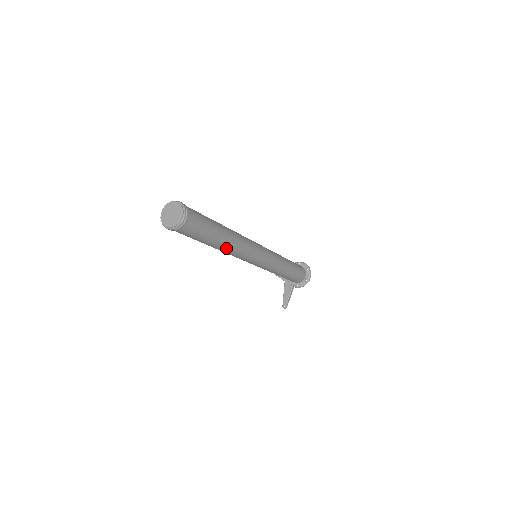
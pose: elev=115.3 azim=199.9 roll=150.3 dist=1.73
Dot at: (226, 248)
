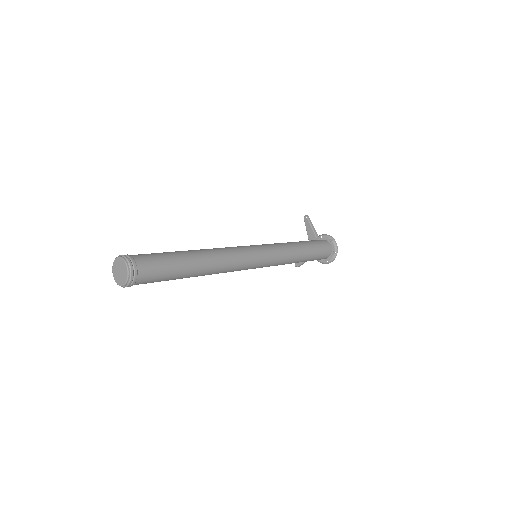
Dot at: occluded
